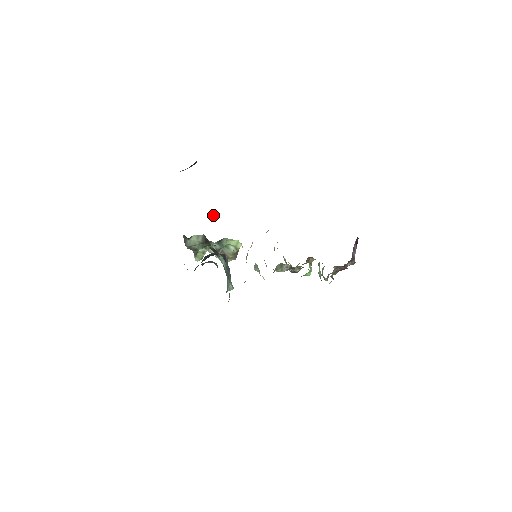
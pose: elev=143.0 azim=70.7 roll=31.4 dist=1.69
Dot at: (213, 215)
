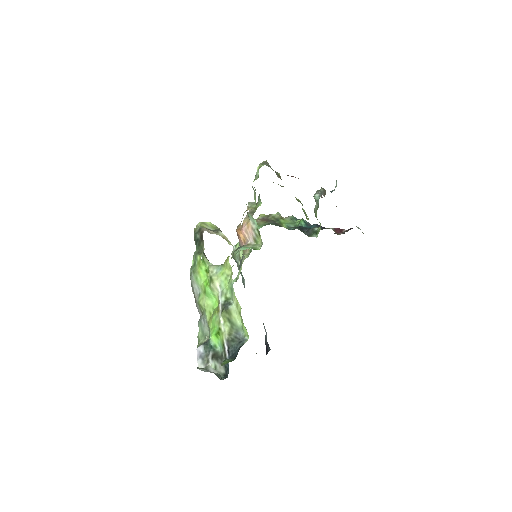
Dot at: (213, 295)
